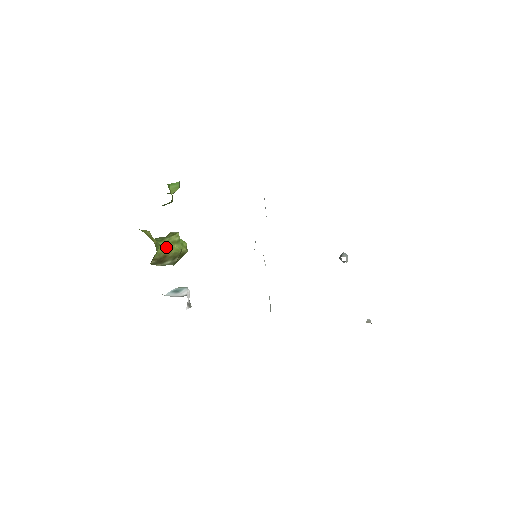
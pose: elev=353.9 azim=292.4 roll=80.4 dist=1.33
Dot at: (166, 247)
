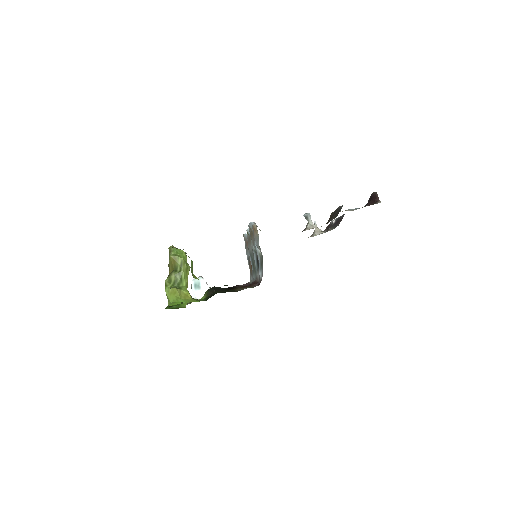
Dot at: (187, 281)
